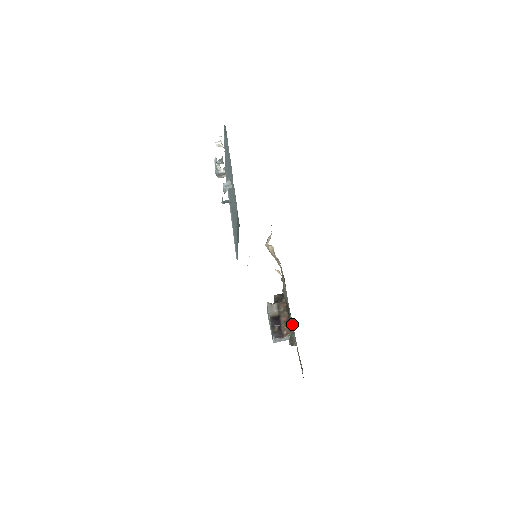
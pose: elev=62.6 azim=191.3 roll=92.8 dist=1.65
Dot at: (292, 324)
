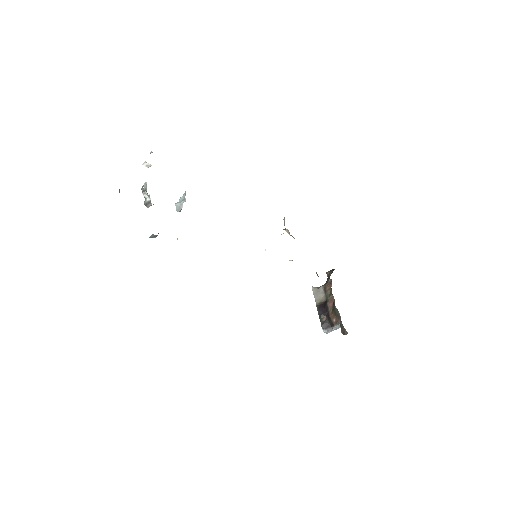
Dot at: (337, 310)
